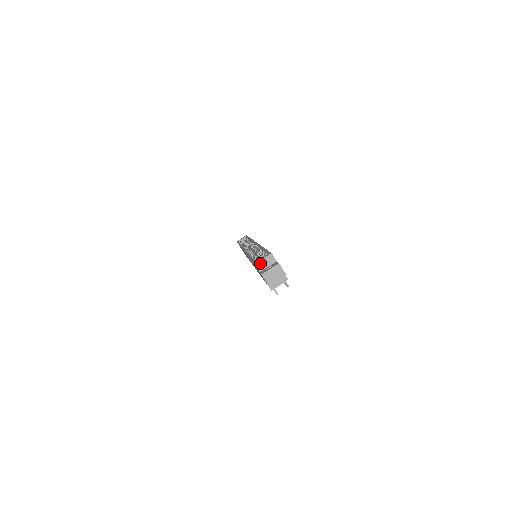
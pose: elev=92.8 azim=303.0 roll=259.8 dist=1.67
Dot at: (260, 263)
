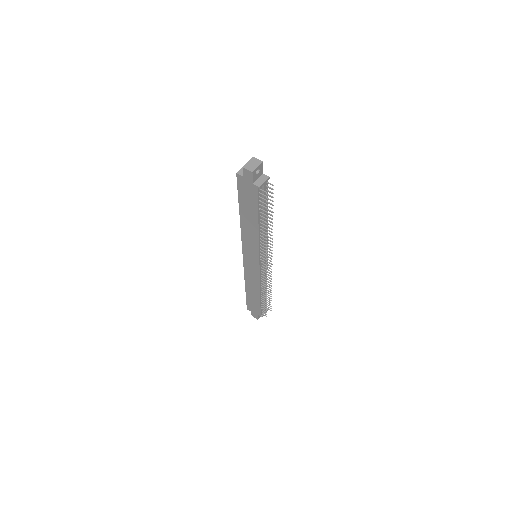
Dot at: (240, 171)
